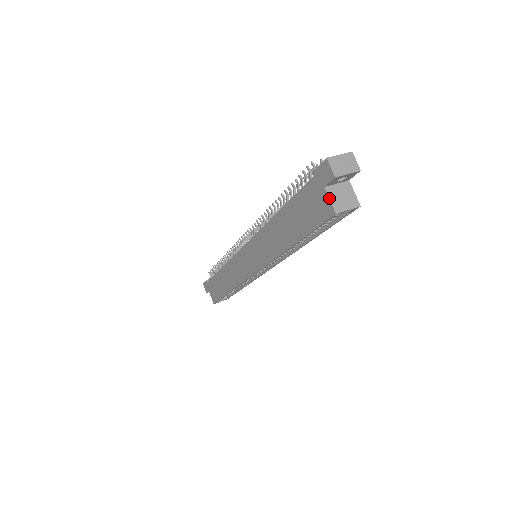
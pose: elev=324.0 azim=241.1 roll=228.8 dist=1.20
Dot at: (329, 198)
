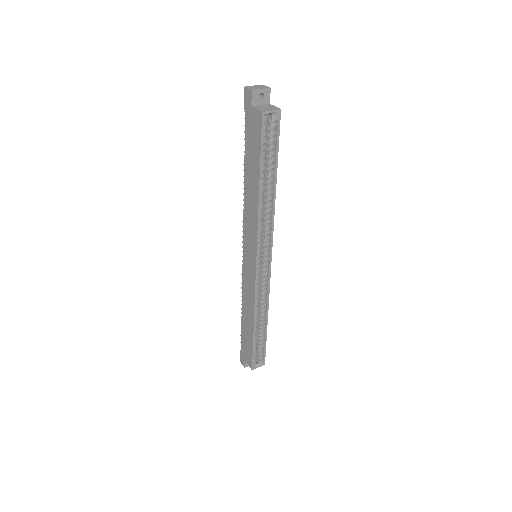
Dot at: (256, 109)
